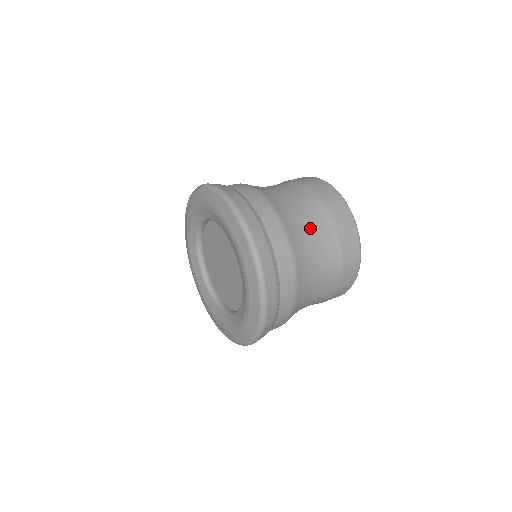
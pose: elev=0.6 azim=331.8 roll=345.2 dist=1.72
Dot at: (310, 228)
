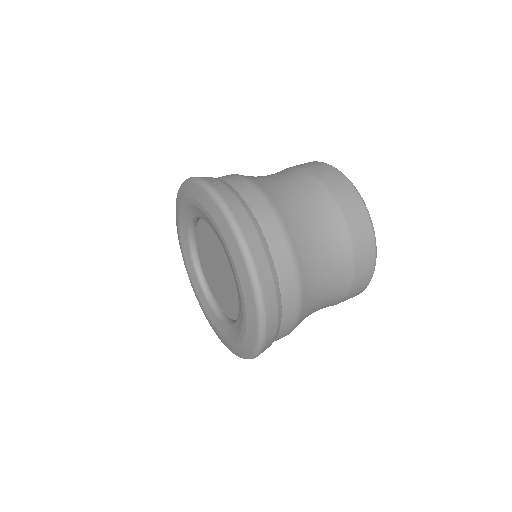
Dot at: (319, 233)
